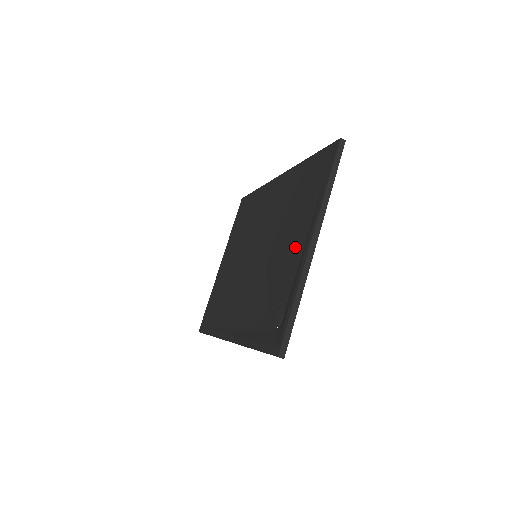
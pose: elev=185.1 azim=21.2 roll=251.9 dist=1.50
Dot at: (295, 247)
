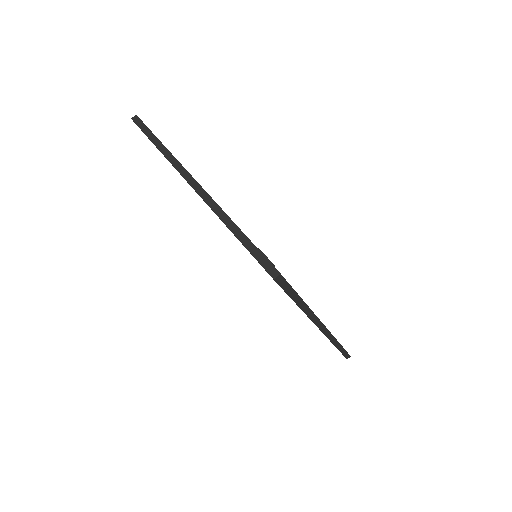
Dot at: occluded
